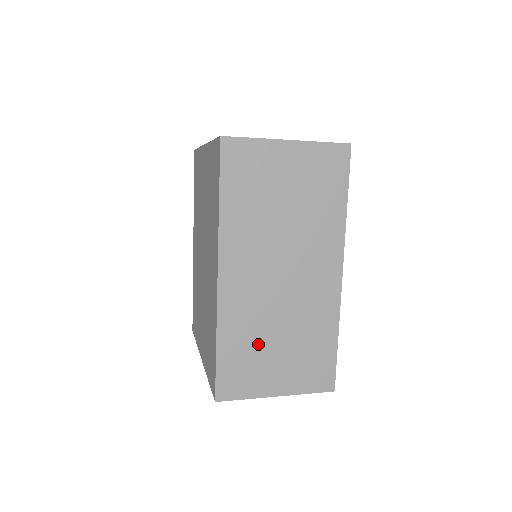
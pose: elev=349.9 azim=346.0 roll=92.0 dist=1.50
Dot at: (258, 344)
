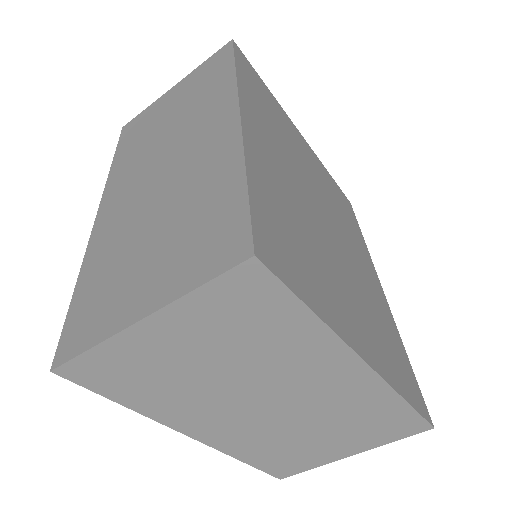
Dot at: (125, 255)
